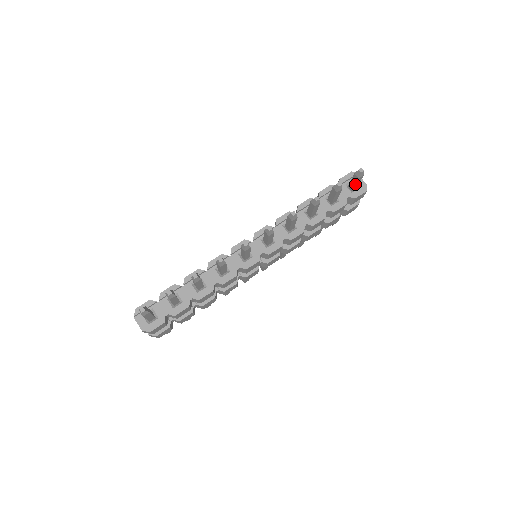
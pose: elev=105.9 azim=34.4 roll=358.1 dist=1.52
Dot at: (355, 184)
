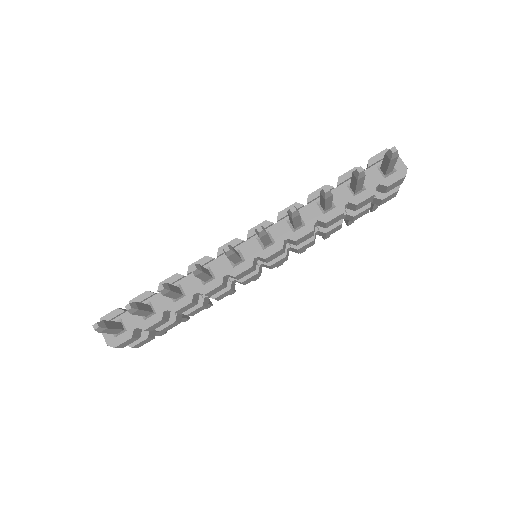
Dot at: (388, 167)
